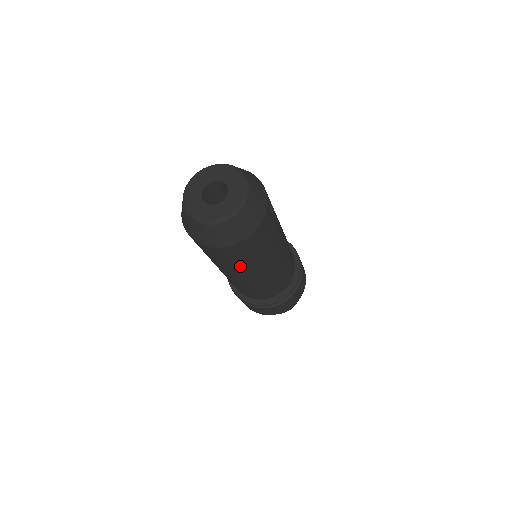
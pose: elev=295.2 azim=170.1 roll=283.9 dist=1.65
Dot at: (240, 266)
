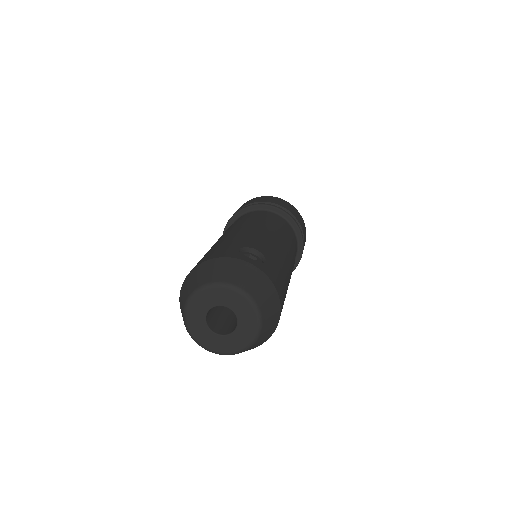
Dot at: occluded
